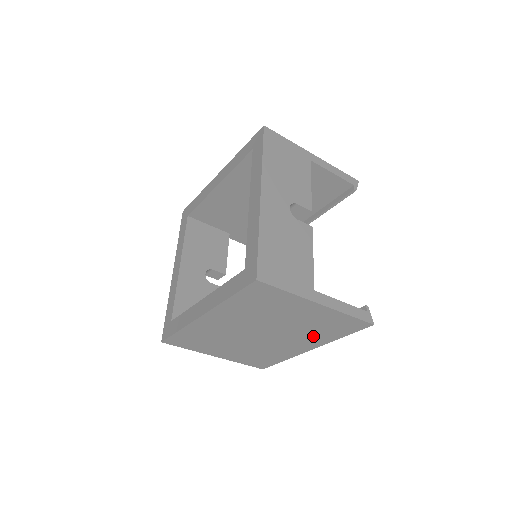
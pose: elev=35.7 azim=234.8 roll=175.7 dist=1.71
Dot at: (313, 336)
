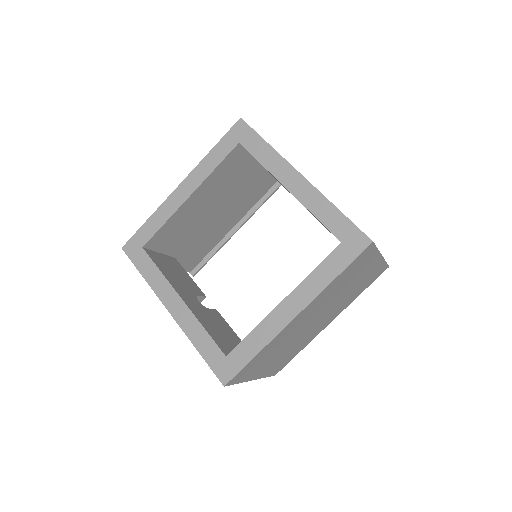
Dot at: (346, 302)
